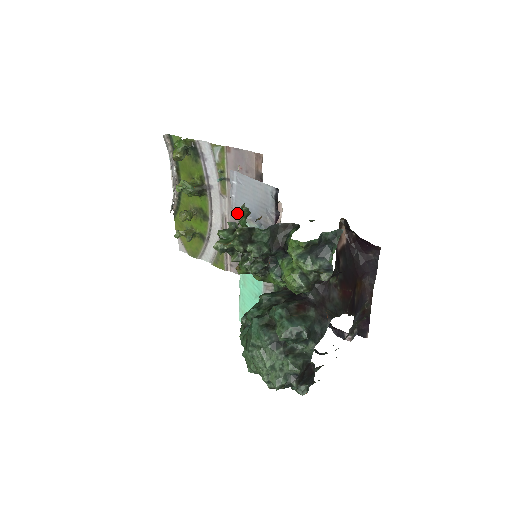
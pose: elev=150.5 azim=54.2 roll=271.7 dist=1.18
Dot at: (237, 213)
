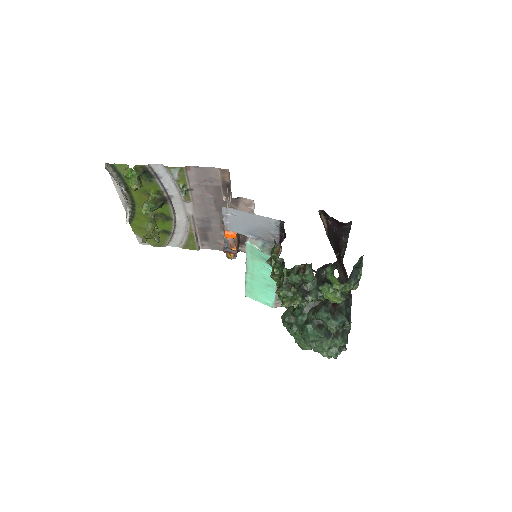
Dot at: (204, 211)
